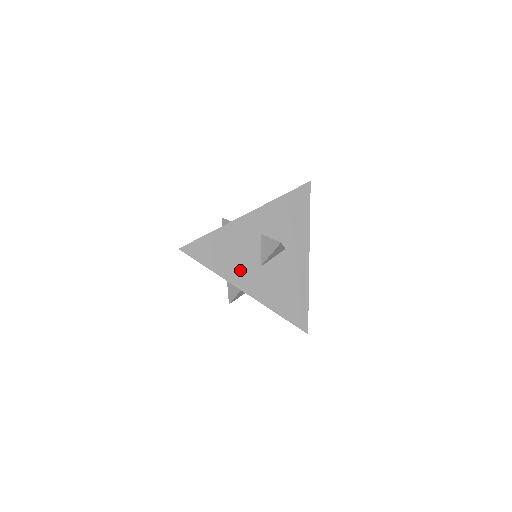
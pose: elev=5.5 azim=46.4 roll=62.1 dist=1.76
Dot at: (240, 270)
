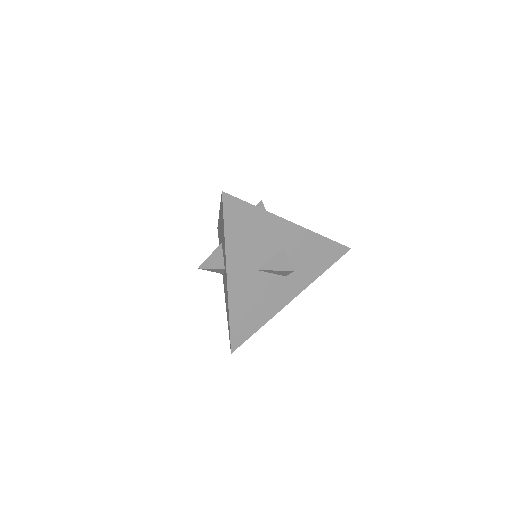
Dot at: (242, 256)
